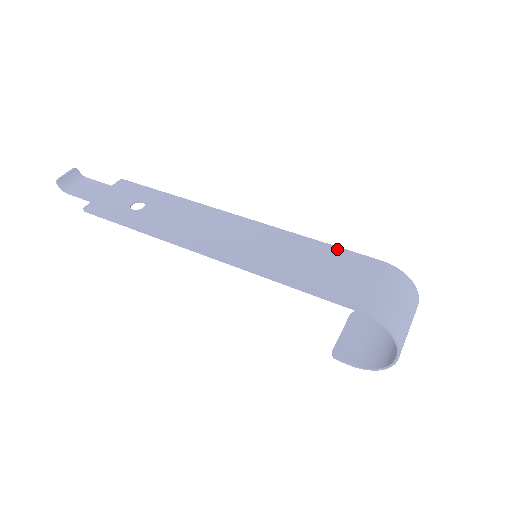
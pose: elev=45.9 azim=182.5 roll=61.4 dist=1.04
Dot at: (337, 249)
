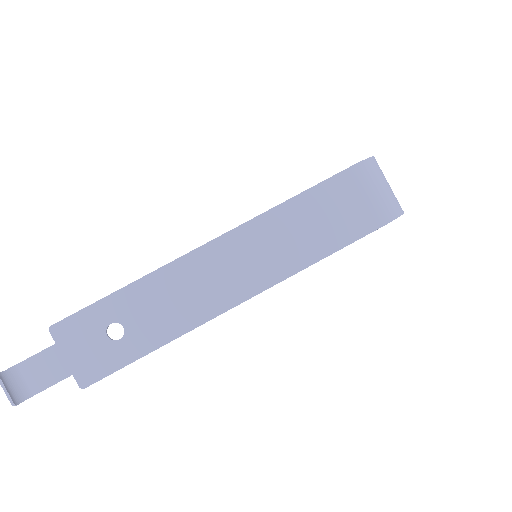
Dot at: (310, 192)
